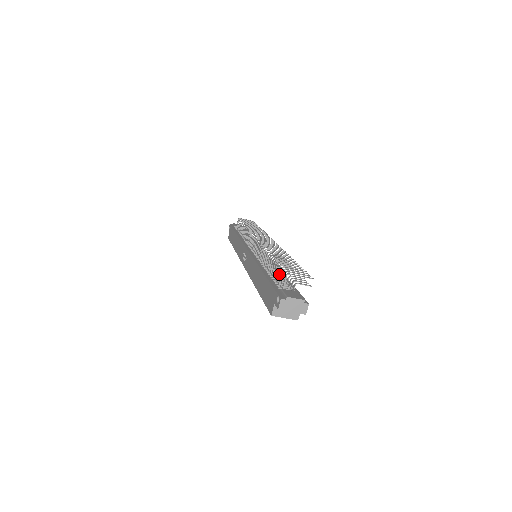
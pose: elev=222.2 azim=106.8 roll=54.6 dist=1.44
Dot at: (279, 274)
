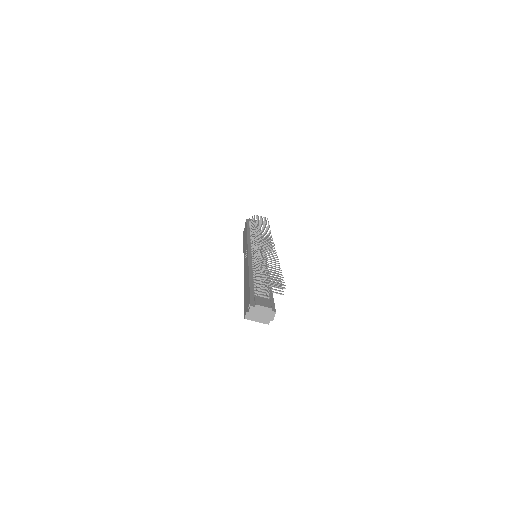
Dot at: (258, 281)
